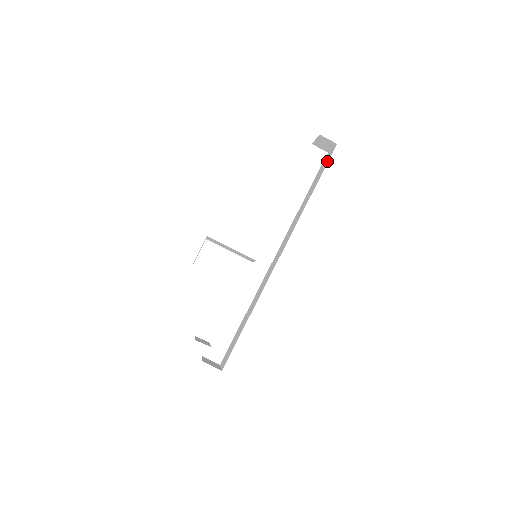
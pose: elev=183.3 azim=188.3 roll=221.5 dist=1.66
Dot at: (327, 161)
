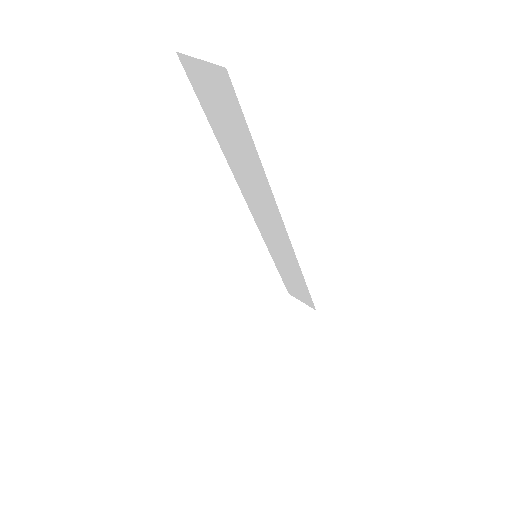
Dot at: (231, 102)
